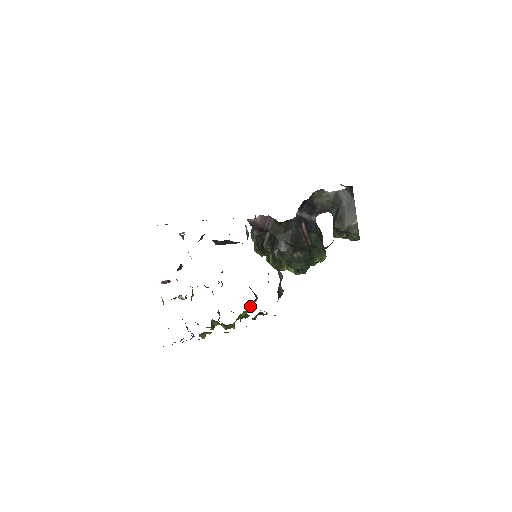
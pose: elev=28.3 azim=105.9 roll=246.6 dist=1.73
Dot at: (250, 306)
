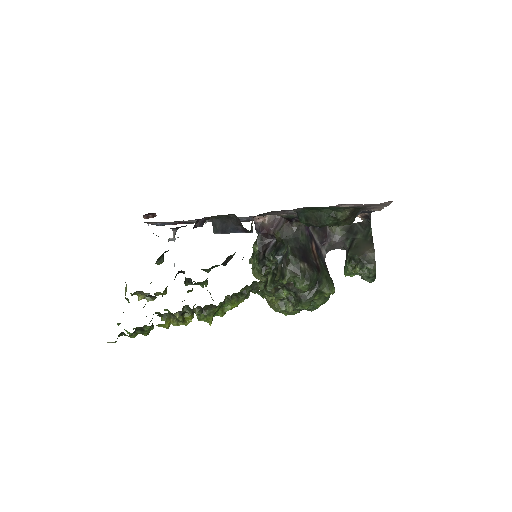
Dot at: occluded
